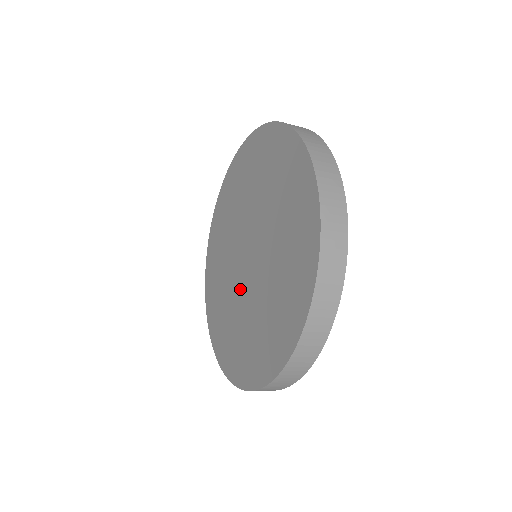
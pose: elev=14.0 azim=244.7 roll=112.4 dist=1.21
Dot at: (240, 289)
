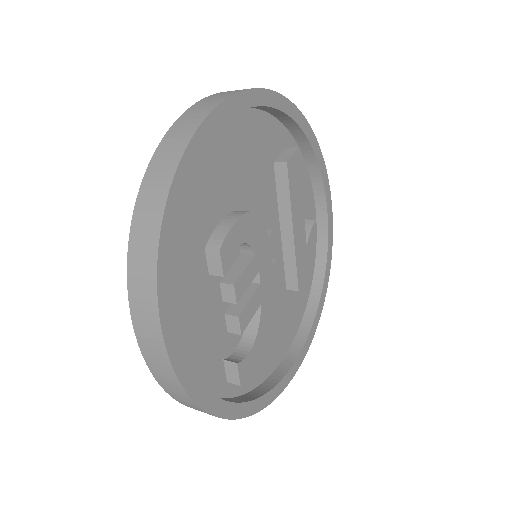
Dot at: occluded
